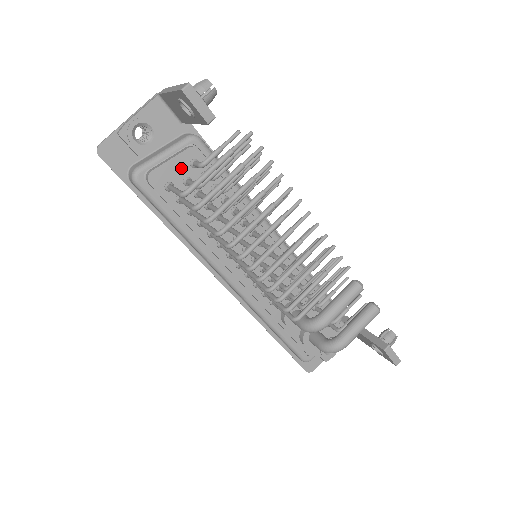
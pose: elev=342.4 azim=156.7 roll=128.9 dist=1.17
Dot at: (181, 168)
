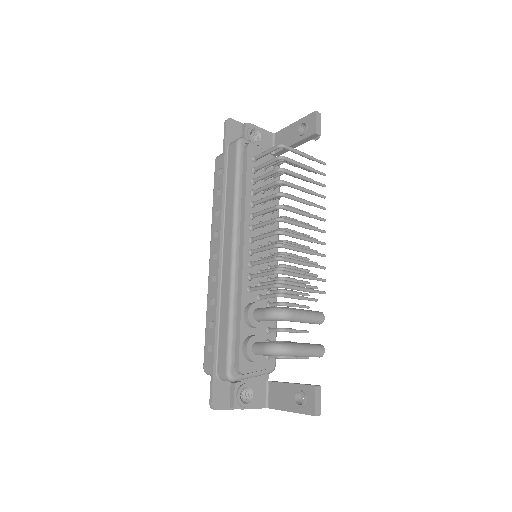
Dot at: (266, 160)
